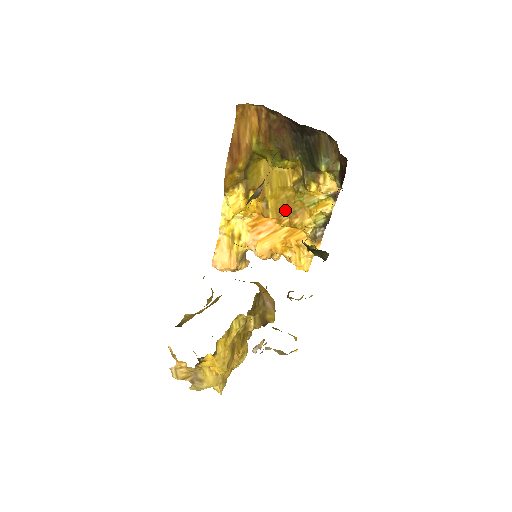
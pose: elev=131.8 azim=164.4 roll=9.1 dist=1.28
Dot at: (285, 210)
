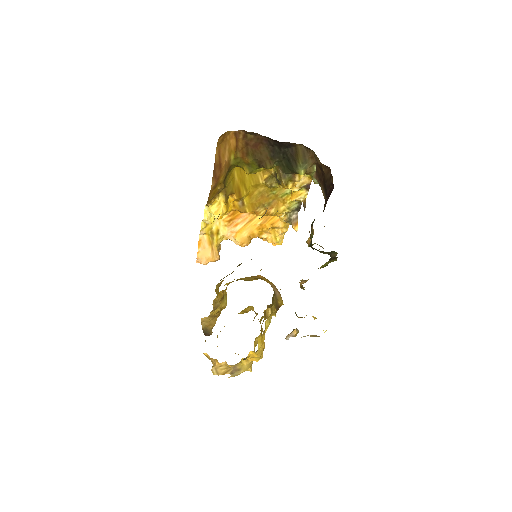
Dot at: (260, 203)
